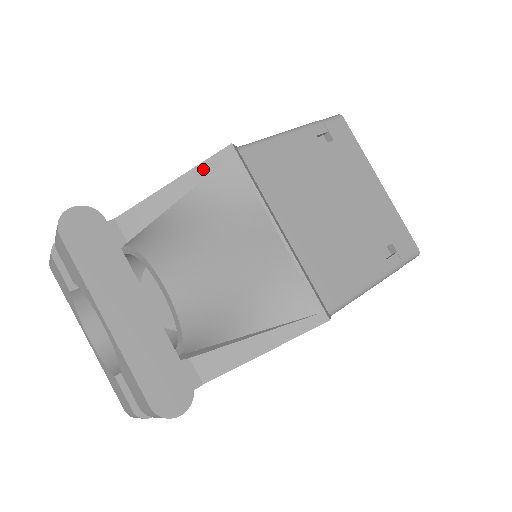
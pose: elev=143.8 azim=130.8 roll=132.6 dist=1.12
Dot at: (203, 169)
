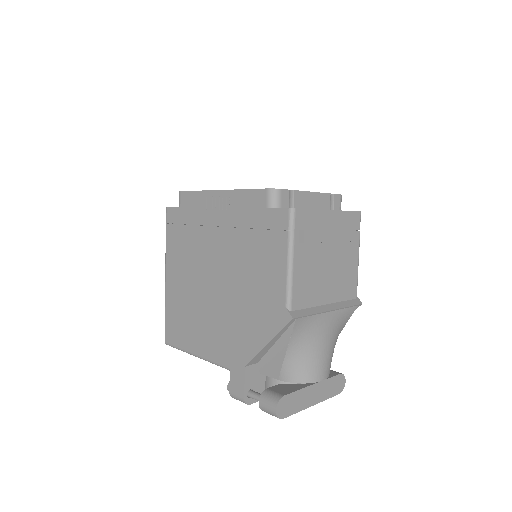
Dot at: (282, 331)
